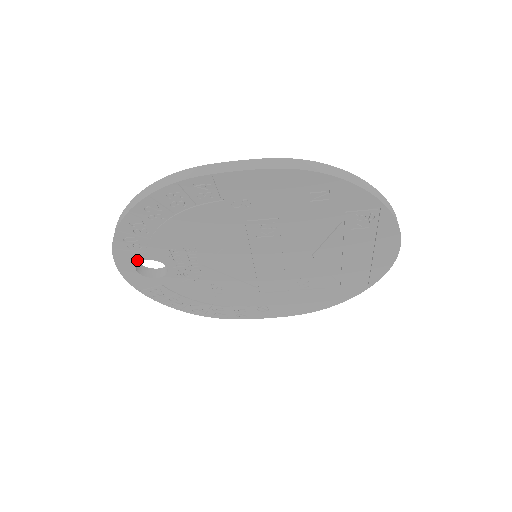
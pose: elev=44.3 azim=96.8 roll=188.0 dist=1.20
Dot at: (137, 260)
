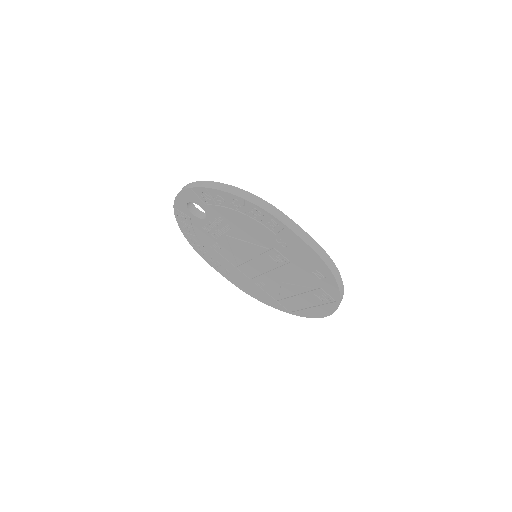
Dot at: (195, 202)
